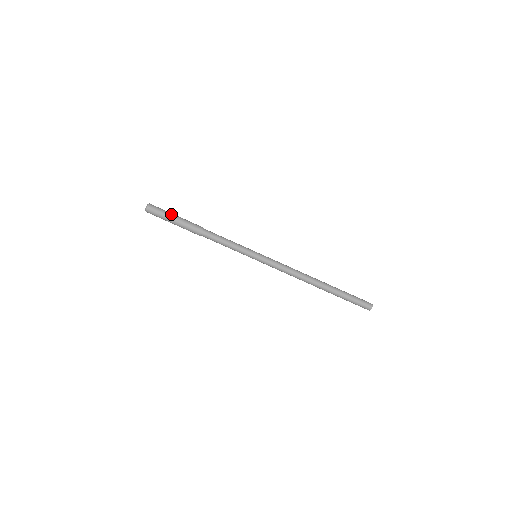
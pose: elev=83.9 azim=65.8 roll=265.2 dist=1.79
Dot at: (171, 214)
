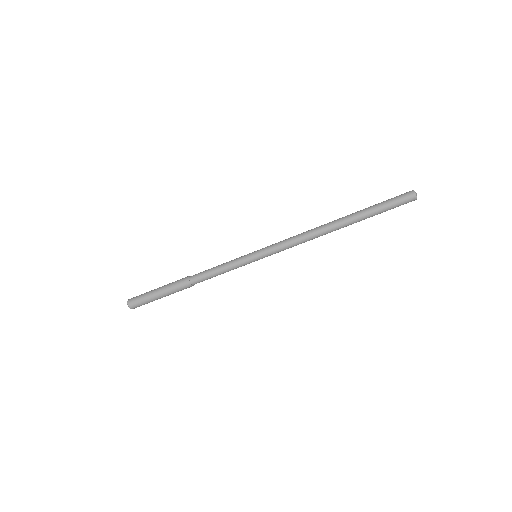
Dot at: (153, 297)
